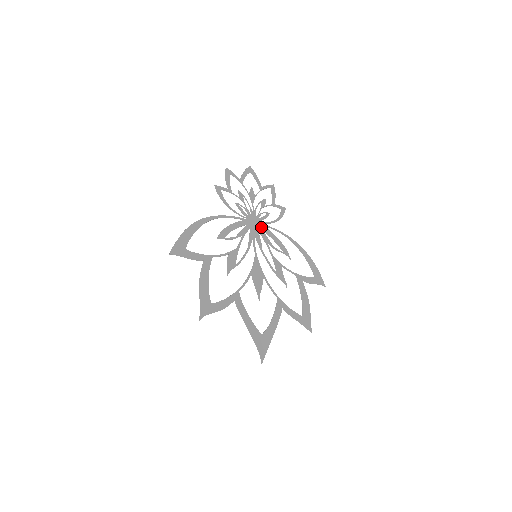
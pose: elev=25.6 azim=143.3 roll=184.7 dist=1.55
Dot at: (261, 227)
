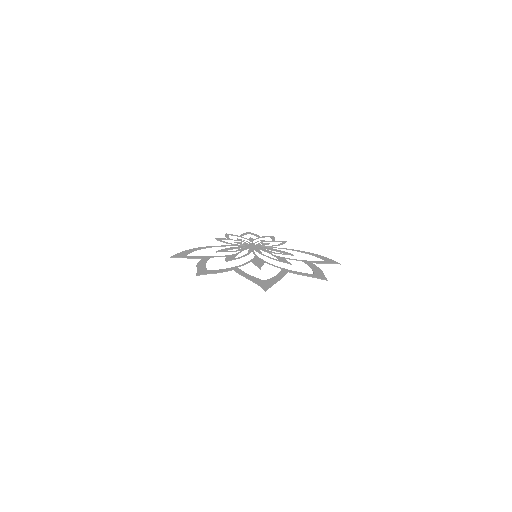
Dot at: (261, 247)
